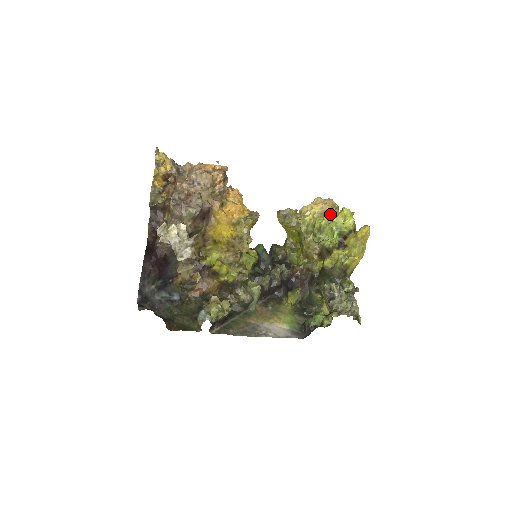
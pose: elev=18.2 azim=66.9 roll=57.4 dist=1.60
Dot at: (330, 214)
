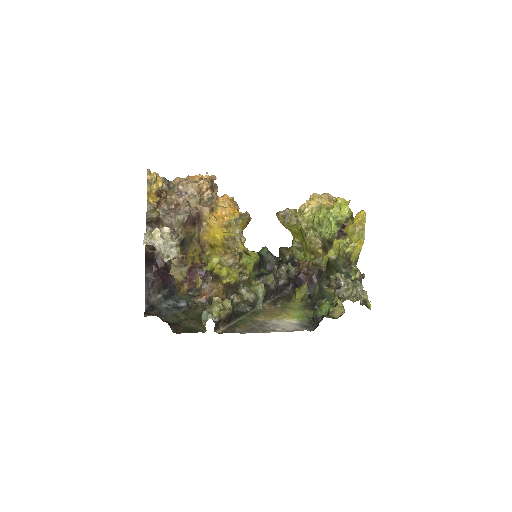
Dot at: (327, 207)
